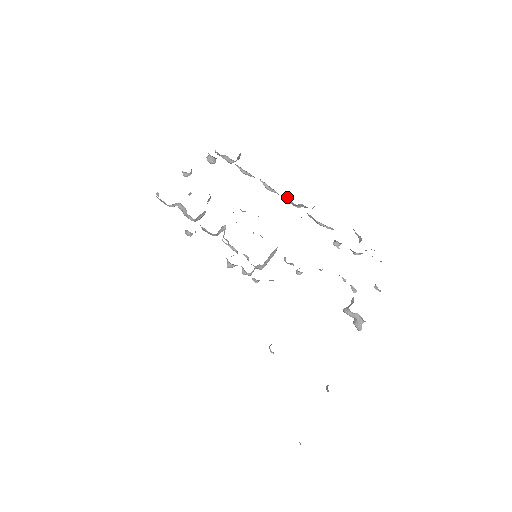
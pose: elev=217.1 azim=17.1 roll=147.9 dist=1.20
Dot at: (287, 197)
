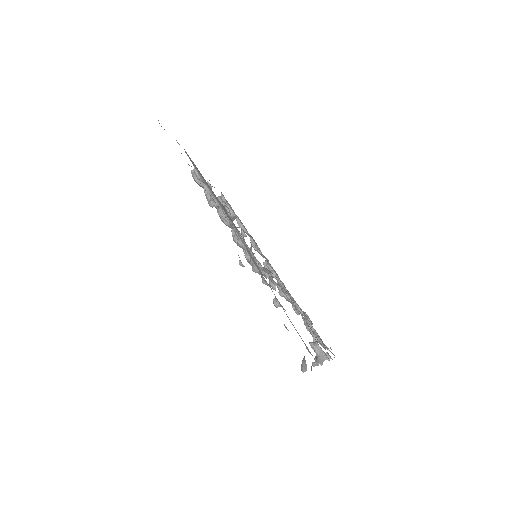
Dot at: (265, 261)
